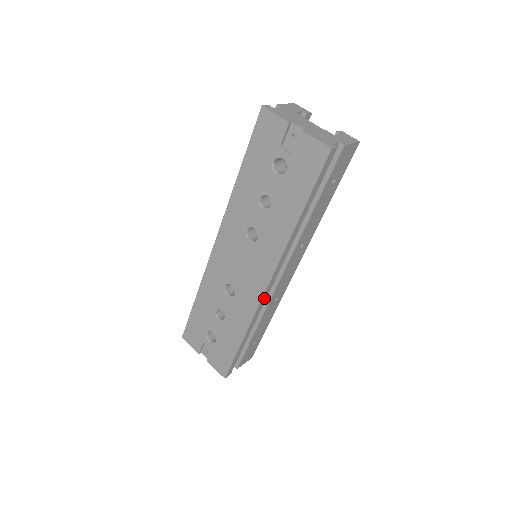
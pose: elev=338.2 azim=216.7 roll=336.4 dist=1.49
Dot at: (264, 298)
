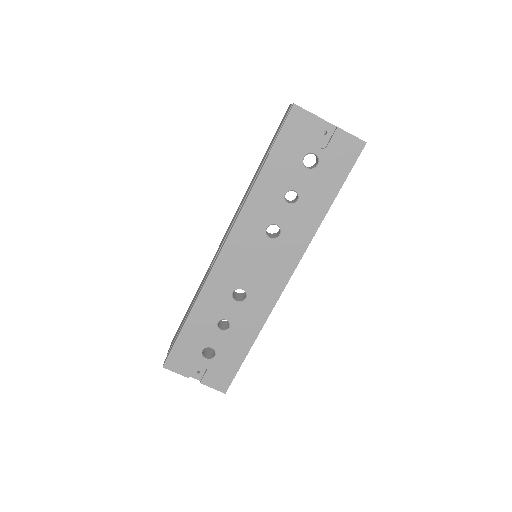
Dot at: (279, 294)
